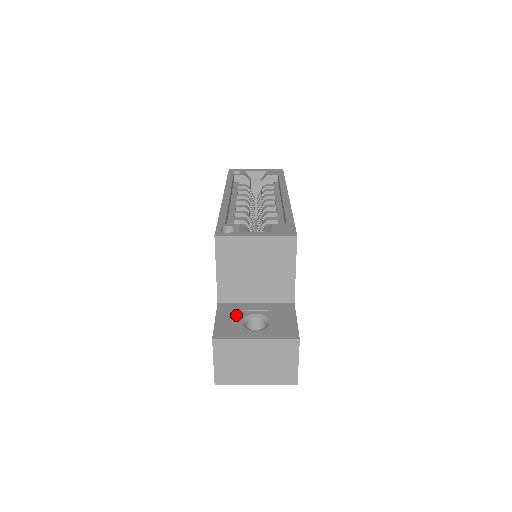
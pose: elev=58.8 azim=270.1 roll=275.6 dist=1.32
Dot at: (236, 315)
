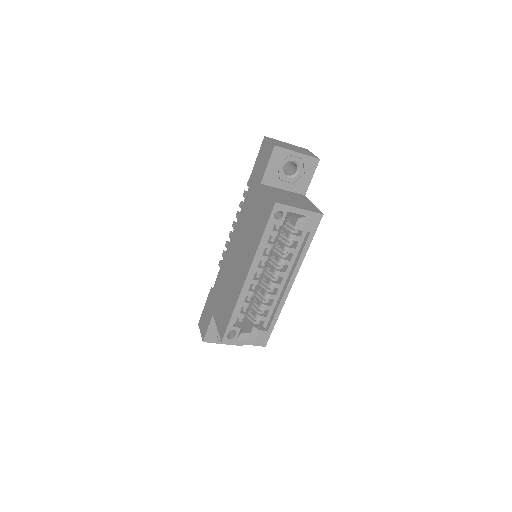
Dot at: occluded
